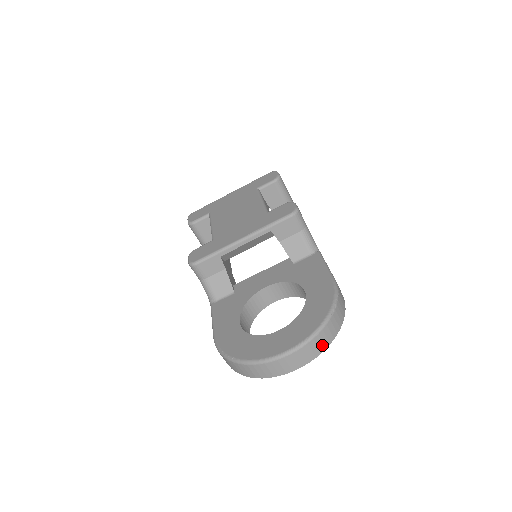
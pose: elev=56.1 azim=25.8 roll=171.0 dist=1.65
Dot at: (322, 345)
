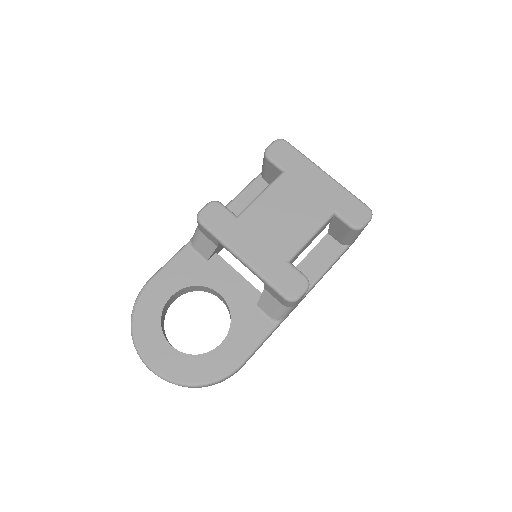
Dot at: occluded
